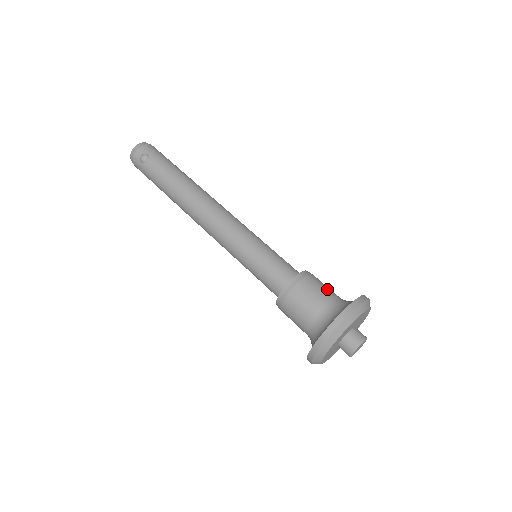
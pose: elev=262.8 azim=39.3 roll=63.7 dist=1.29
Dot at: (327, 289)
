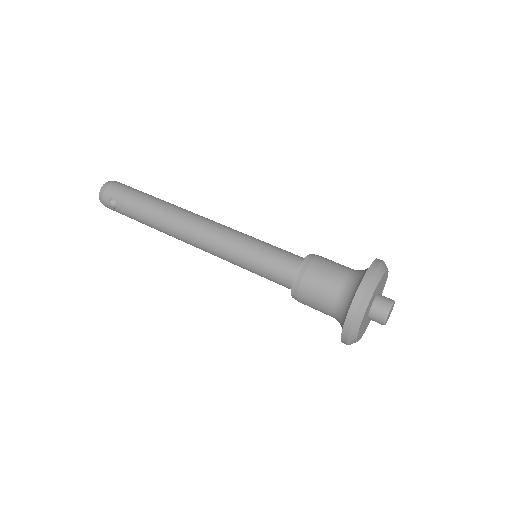
Dot at: (333, 271)
